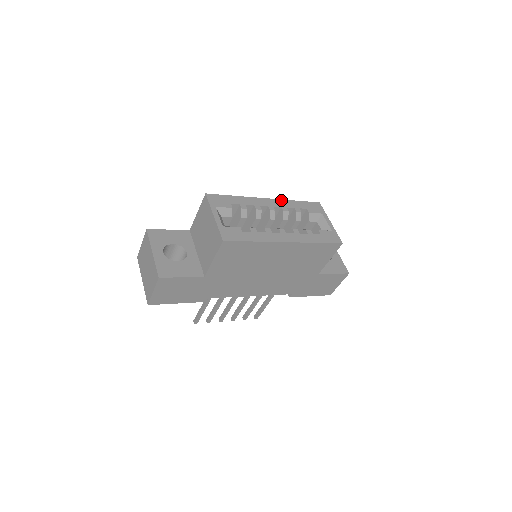
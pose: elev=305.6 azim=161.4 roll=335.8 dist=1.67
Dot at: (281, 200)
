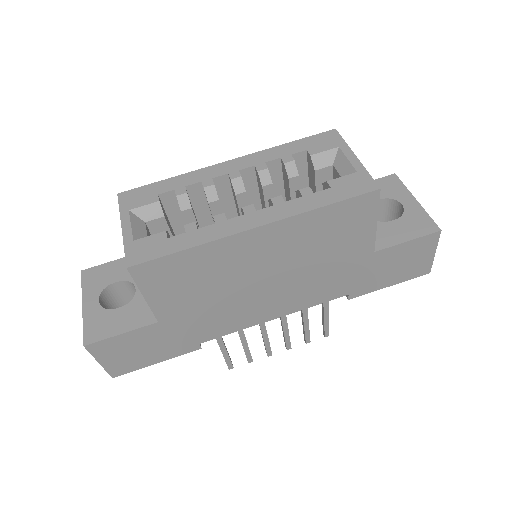
Dot at: (256, 153)
